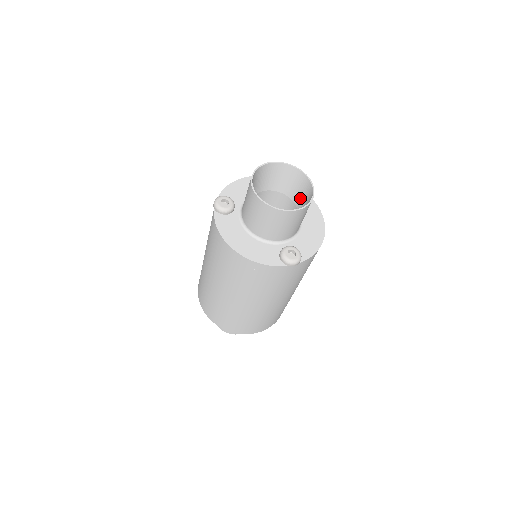
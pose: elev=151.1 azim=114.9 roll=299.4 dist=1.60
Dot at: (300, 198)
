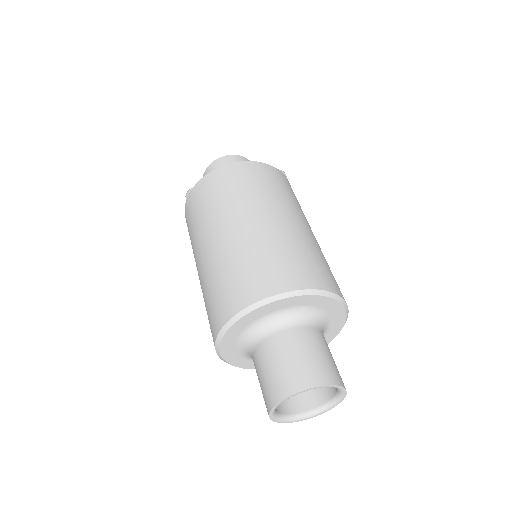
Dot at: occluded
